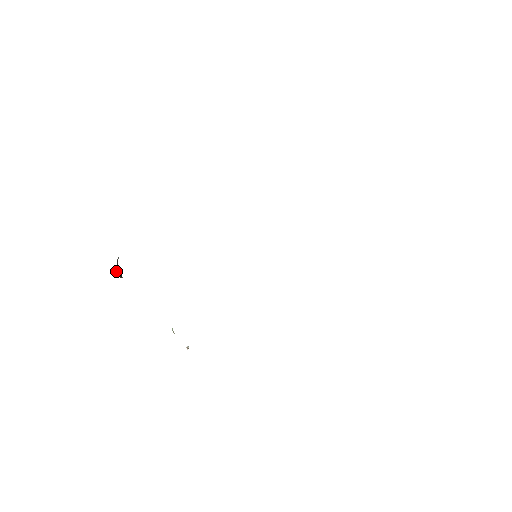
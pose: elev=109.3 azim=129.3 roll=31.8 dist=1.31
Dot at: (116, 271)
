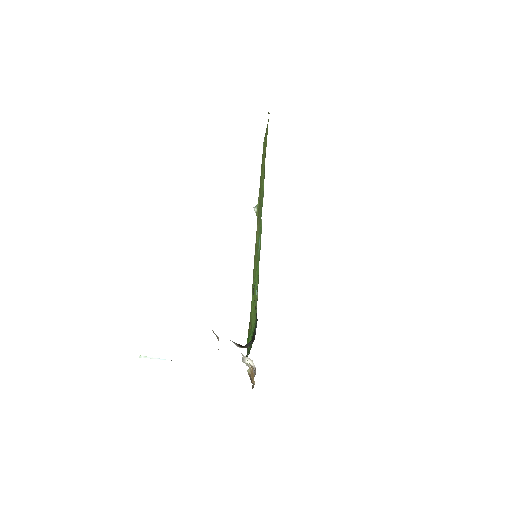
Dot at: (240, 345)
